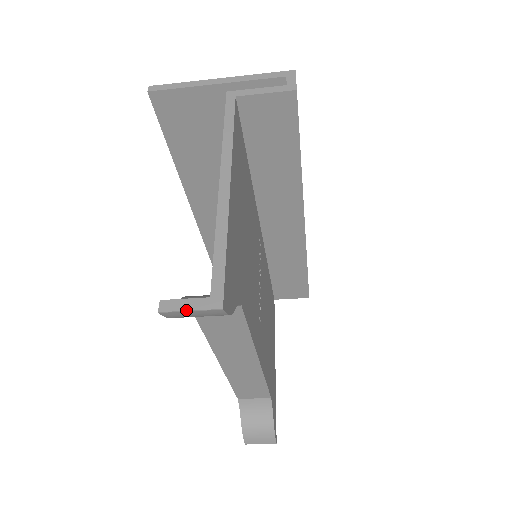
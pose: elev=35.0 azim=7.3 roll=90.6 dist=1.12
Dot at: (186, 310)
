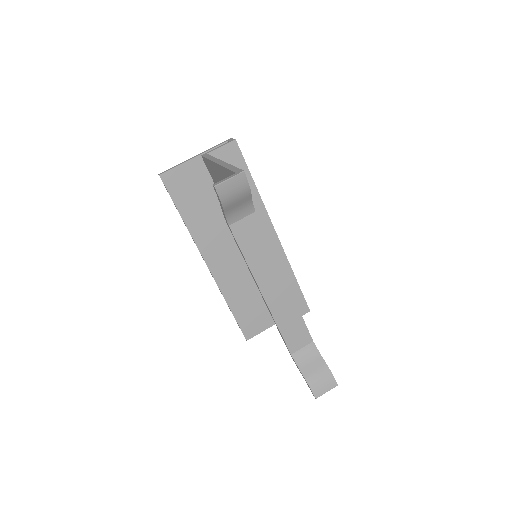
Dot at: (227, 179)
